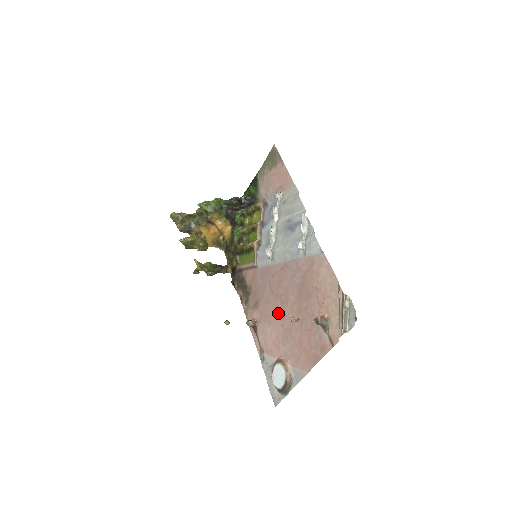
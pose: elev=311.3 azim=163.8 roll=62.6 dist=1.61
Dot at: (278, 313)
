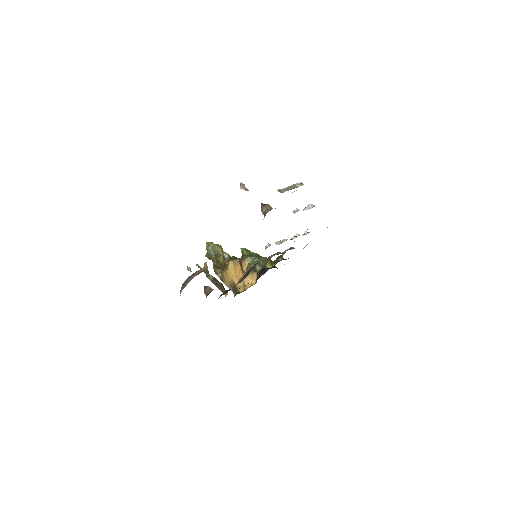
Dot at: occluded
